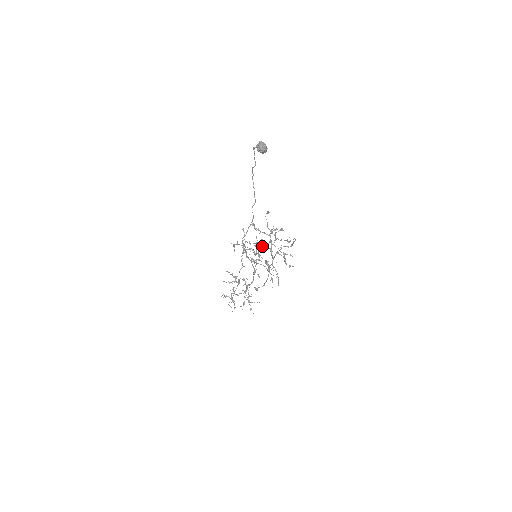
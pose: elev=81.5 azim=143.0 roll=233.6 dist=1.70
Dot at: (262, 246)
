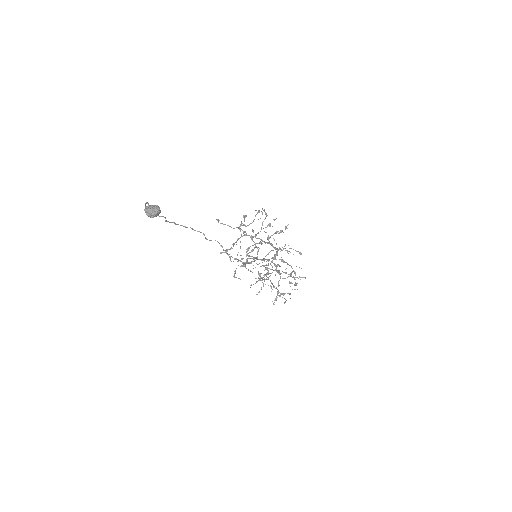
Dot at: occluded
